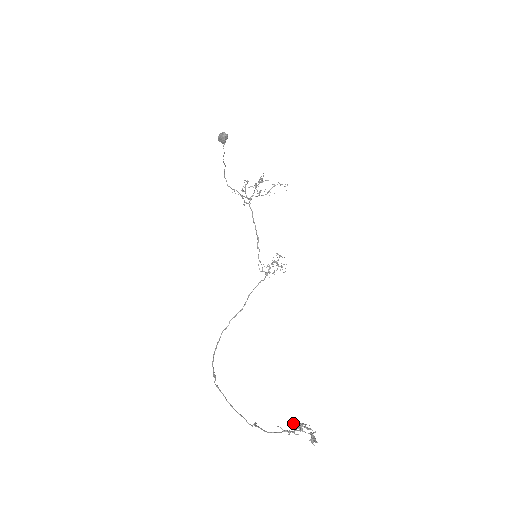
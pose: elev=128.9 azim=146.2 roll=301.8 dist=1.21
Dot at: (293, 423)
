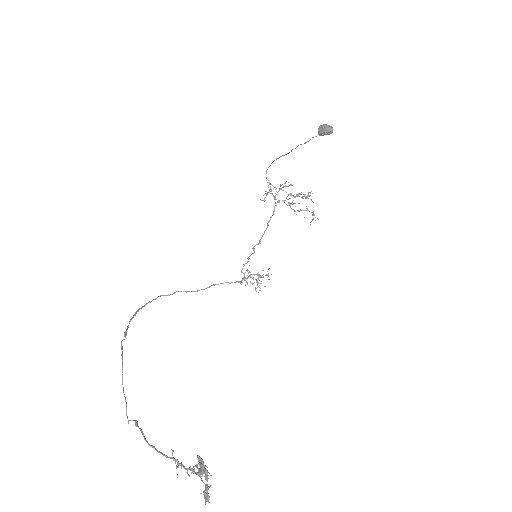
Dot at: occluded
